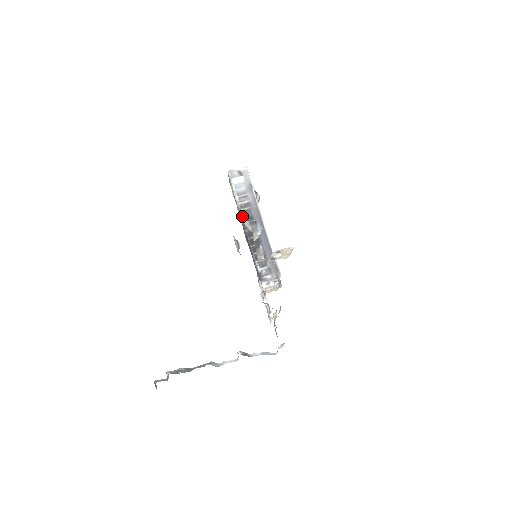
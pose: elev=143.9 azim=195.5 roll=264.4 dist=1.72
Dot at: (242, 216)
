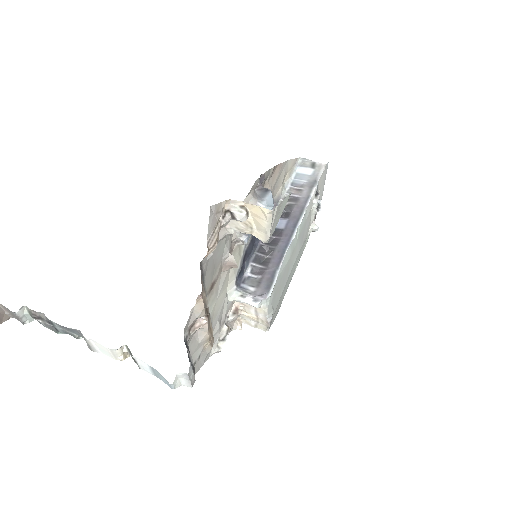
Dot at: occluded
